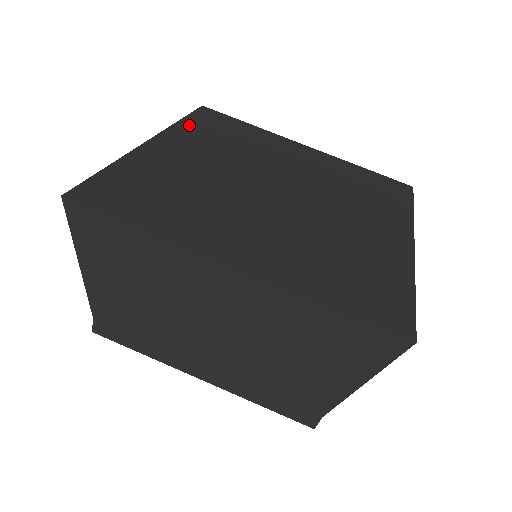
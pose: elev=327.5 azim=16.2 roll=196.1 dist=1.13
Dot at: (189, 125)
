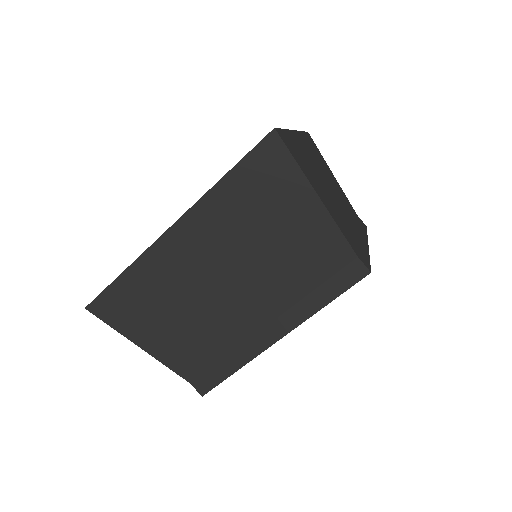
Dot at: occluded
